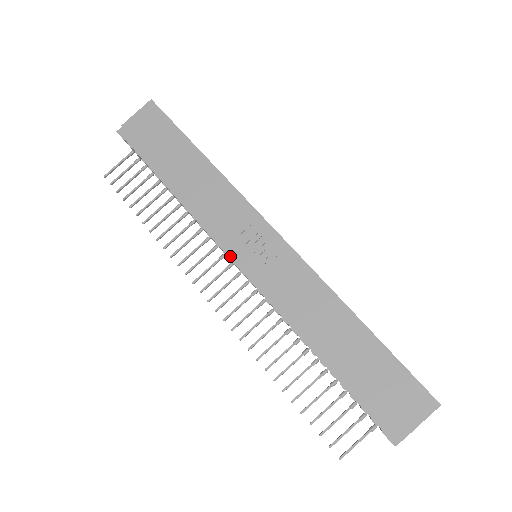
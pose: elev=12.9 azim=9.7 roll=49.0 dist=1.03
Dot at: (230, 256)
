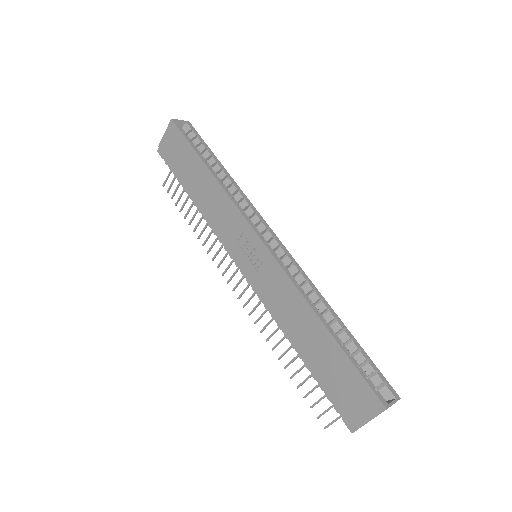
Dot at: (233, 259)
